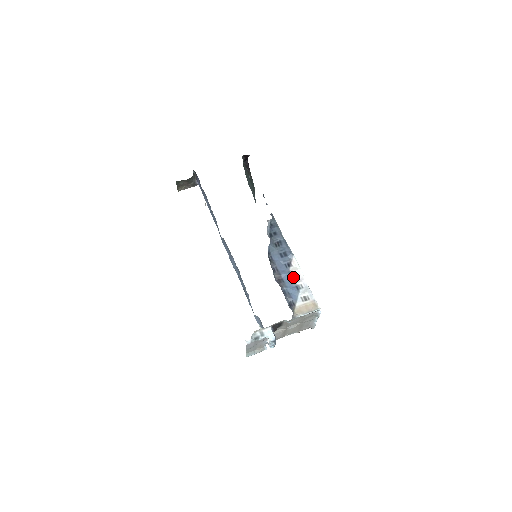
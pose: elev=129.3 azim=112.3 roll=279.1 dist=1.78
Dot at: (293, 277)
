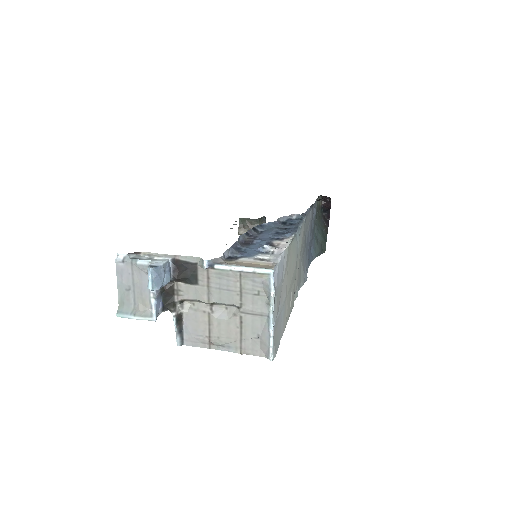
Dot at: (270, 245)
